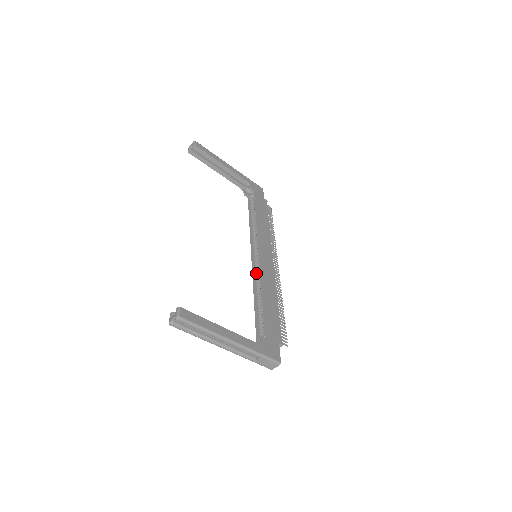
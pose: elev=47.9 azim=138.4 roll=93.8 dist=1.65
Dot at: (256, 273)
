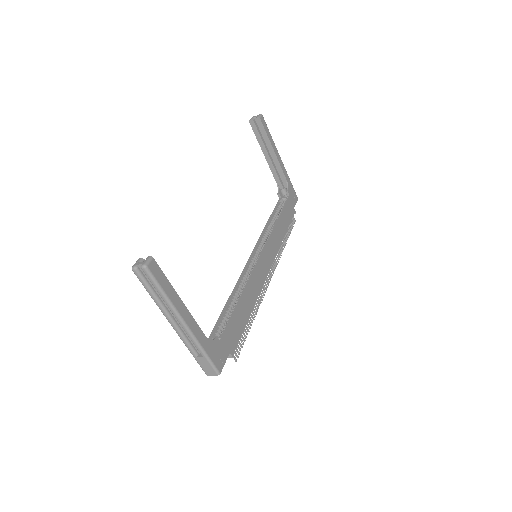
Dot at: (247, 272)
